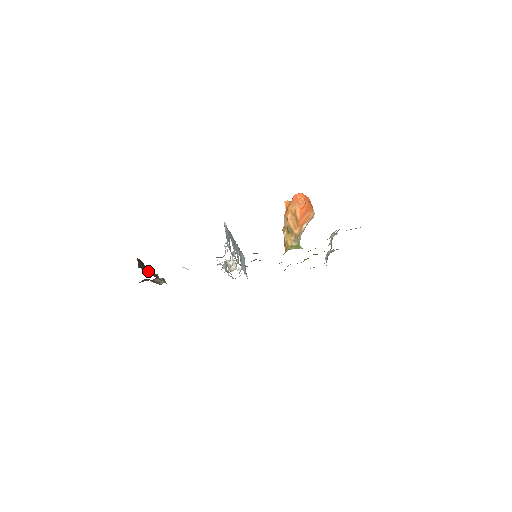
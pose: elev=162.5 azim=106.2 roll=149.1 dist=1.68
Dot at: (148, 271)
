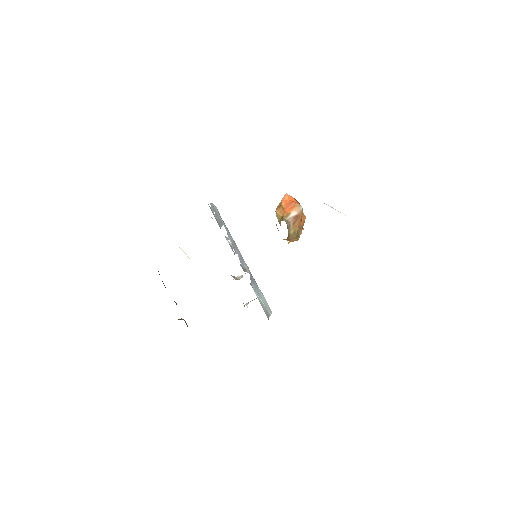
Dot at: occluded
